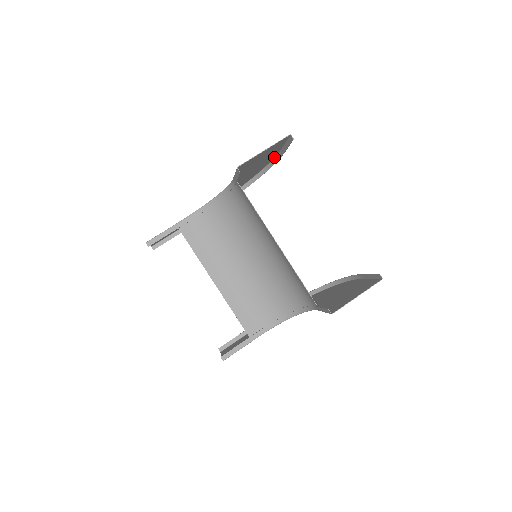
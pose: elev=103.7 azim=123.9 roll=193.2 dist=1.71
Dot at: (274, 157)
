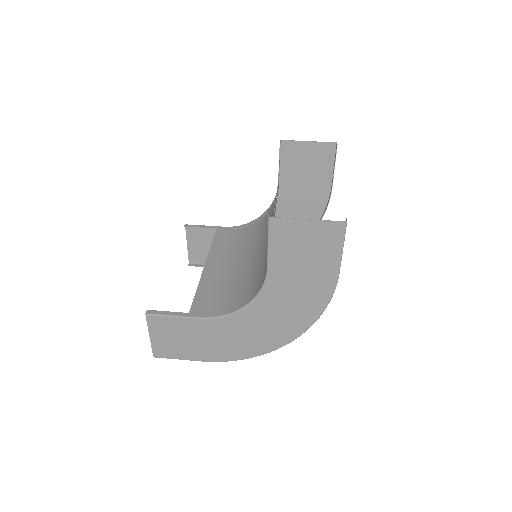
Dot at: (327, 204)
